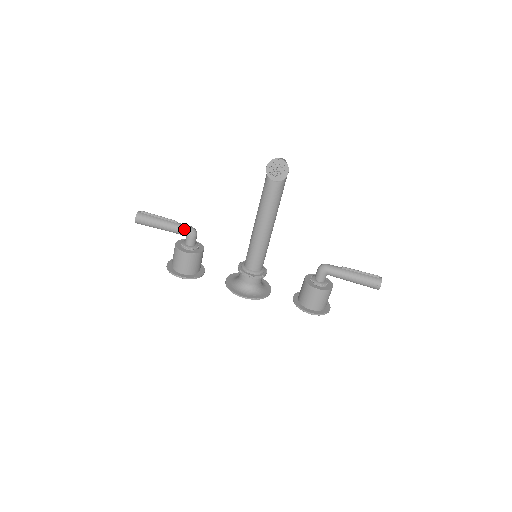
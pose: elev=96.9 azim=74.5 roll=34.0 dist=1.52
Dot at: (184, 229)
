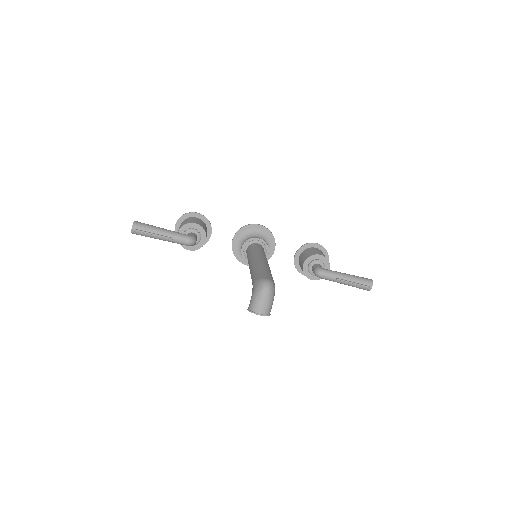
Dot at: (182, 244)
